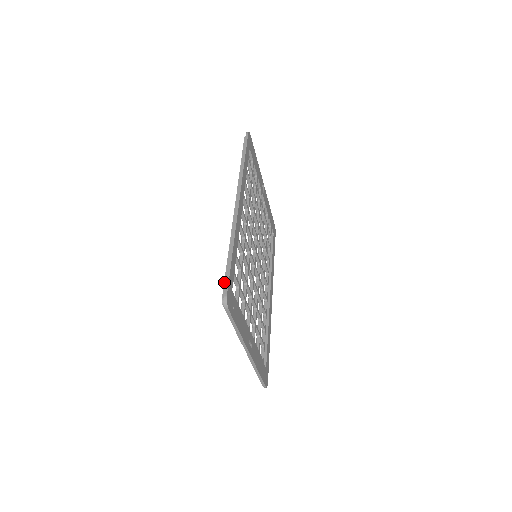
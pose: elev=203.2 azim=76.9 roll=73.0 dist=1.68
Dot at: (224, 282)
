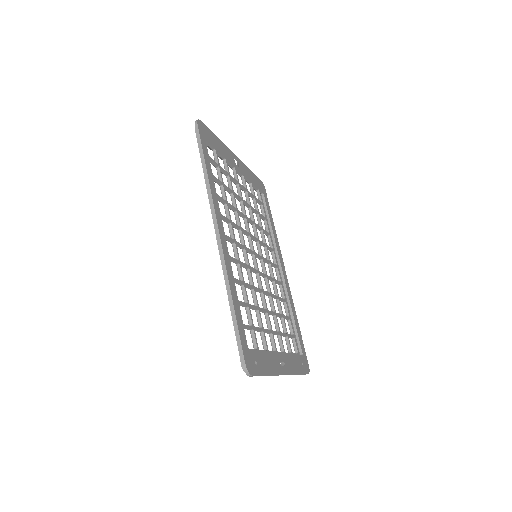
Dot at: (237, 345)
